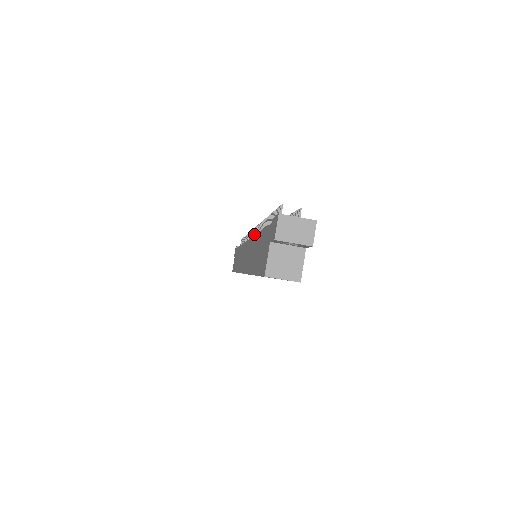
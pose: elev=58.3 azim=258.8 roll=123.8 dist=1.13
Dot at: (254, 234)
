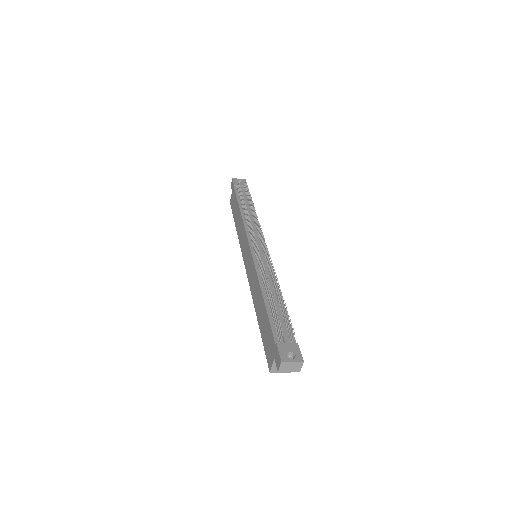
Dot at: (256, 250)
